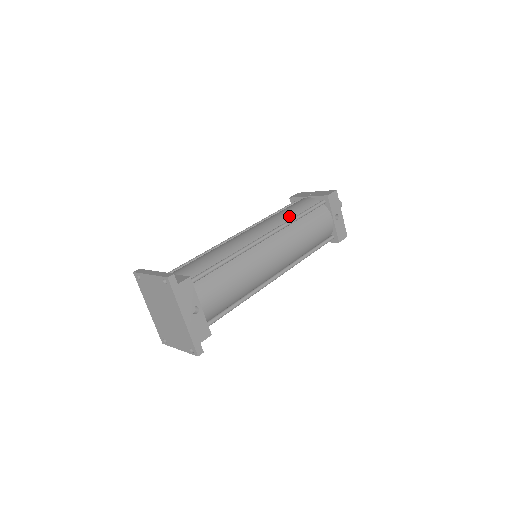
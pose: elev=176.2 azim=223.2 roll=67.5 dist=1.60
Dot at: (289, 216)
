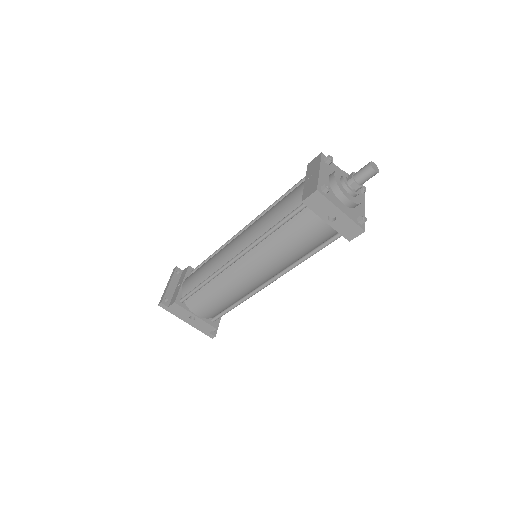
Dot at: (267, 225)
